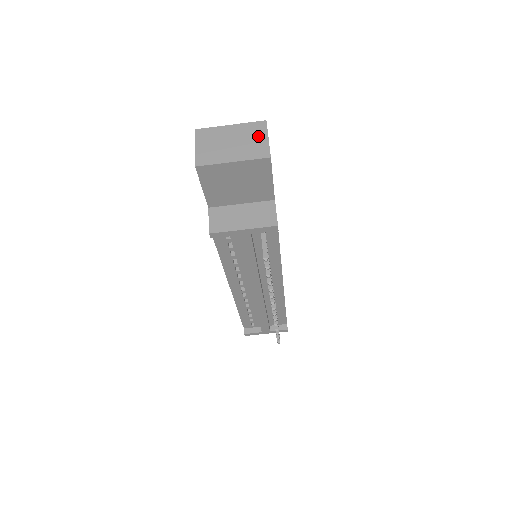
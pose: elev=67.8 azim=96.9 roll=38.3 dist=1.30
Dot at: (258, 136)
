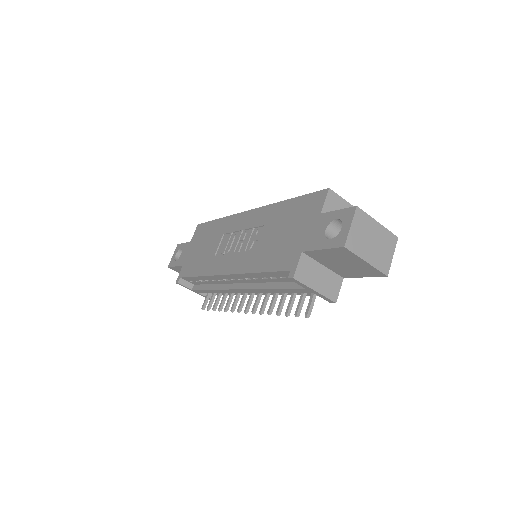
Dot at: (389, 249)
